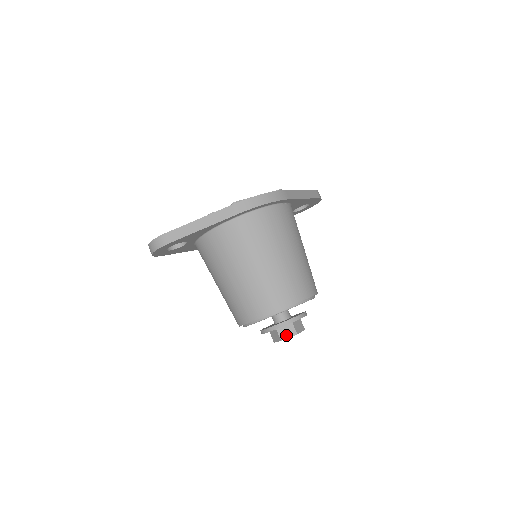
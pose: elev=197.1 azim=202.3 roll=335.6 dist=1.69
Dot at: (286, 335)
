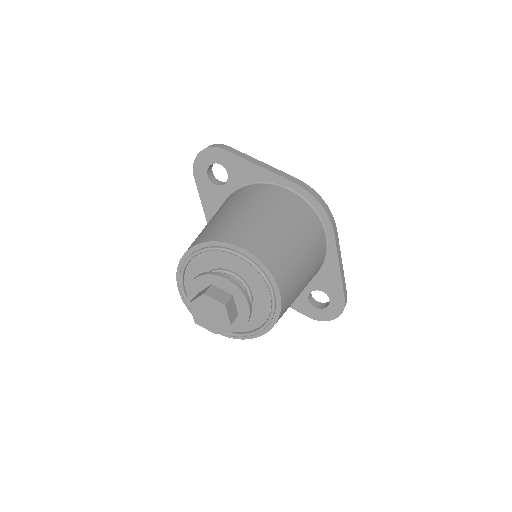
Dot at: (214, 295)
